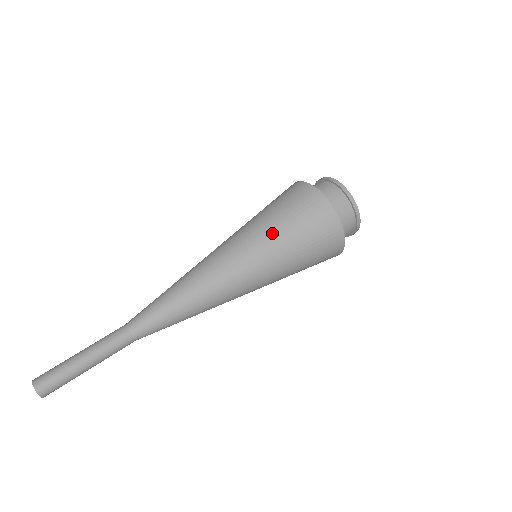
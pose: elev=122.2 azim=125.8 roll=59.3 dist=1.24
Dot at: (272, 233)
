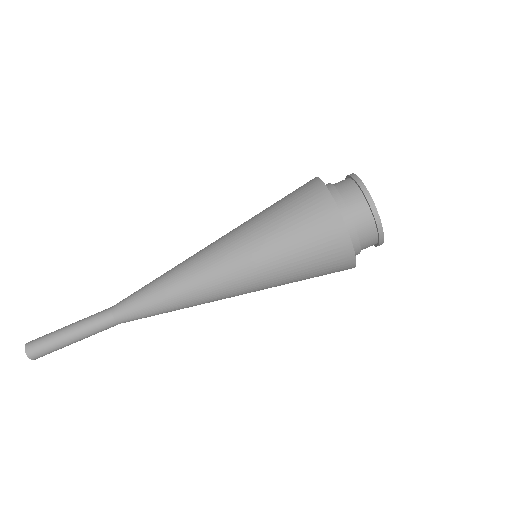
Dot at: (276, 260)
